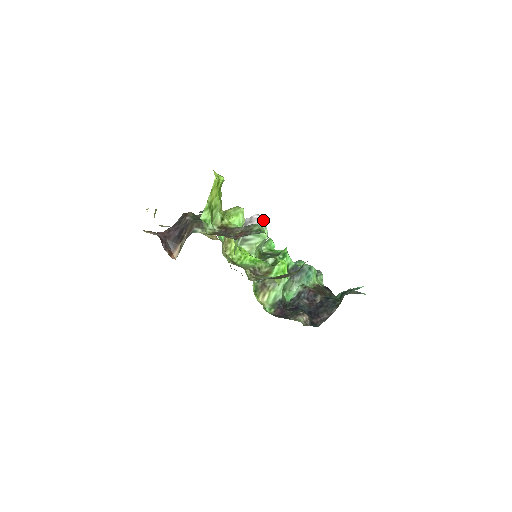
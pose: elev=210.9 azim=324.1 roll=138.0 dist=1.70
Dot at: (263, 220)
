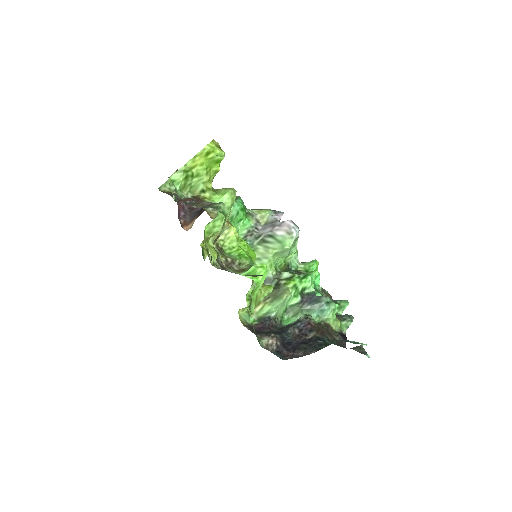
Dot at: (294, 229)
